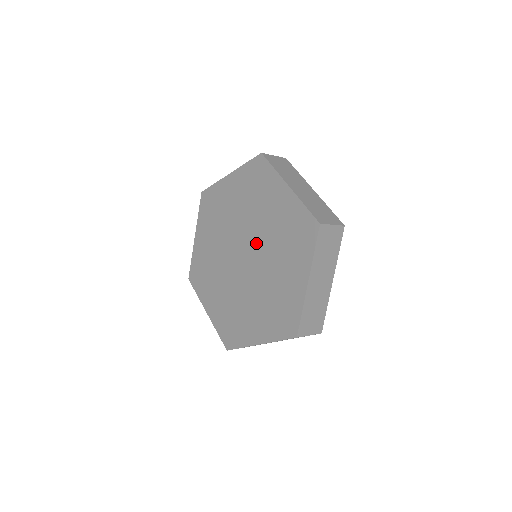
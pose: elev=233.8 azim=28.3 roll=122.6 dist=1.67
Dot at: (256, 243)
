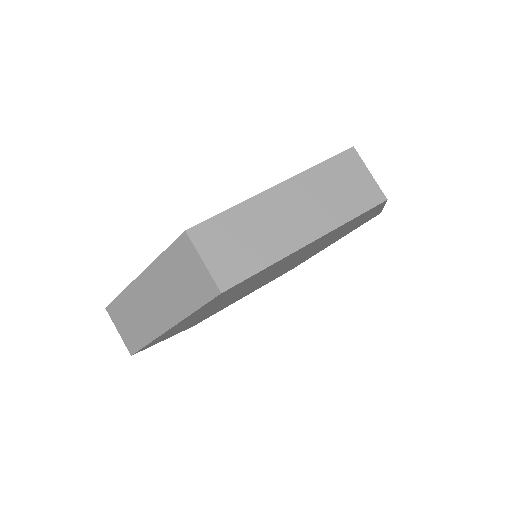
Dot at: occluded
